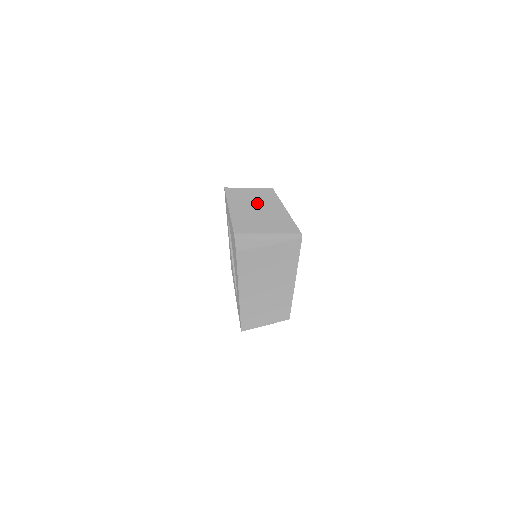
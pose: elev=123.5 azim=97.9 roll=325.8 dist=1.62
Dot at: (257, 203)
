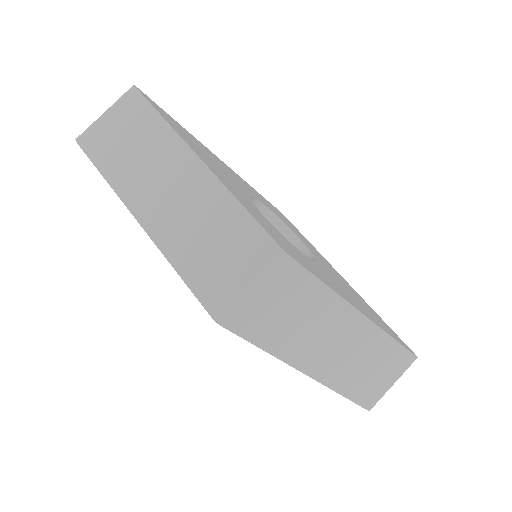
Dot at: (324, 335)
